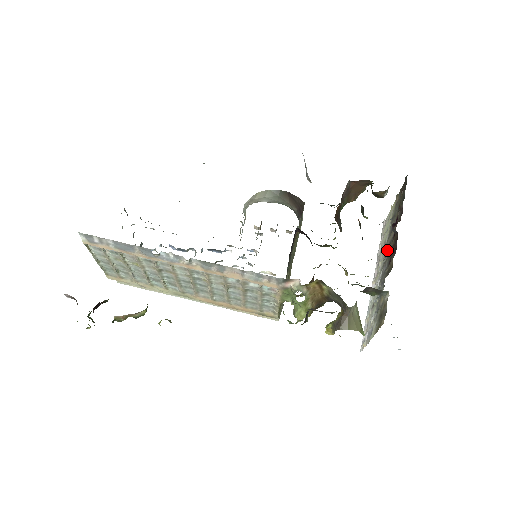
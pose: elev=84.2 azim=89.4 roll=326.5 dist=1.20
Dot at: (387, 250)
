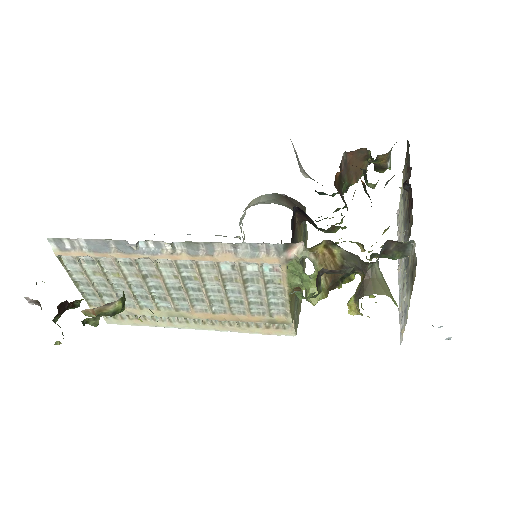
Dot at: occluded
